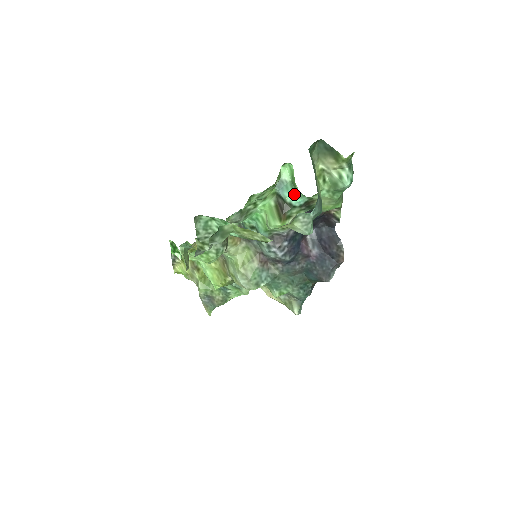
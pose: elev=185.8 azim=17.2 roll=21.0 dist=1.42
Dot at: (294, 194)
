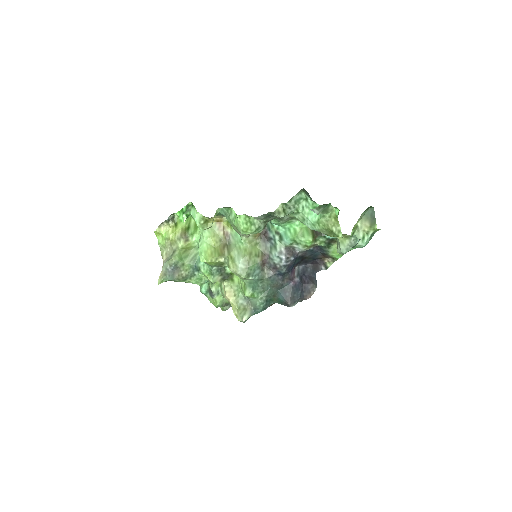
Dot at: occluded
